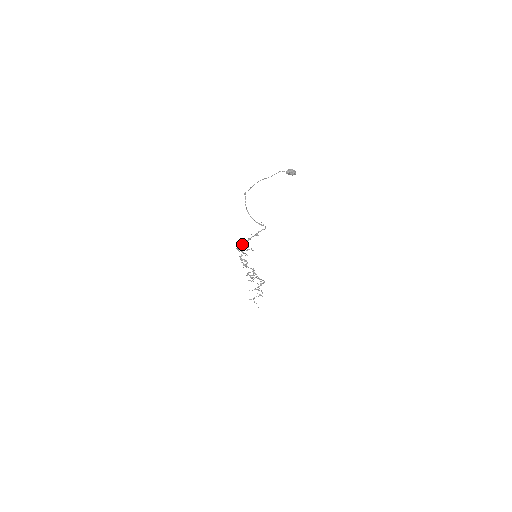
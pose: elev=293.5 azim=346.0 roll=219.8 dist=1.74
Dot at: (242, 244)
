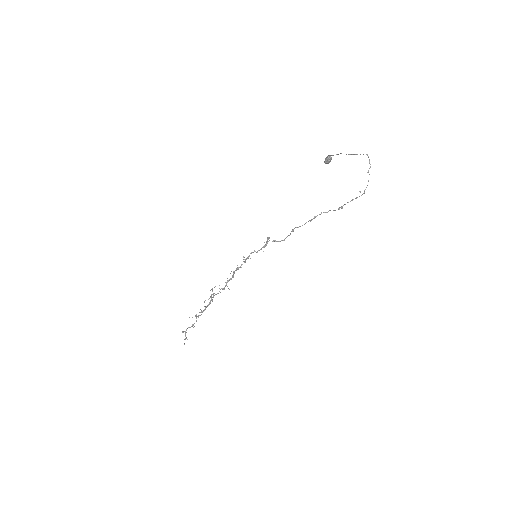
Dot at: (304, 224)
